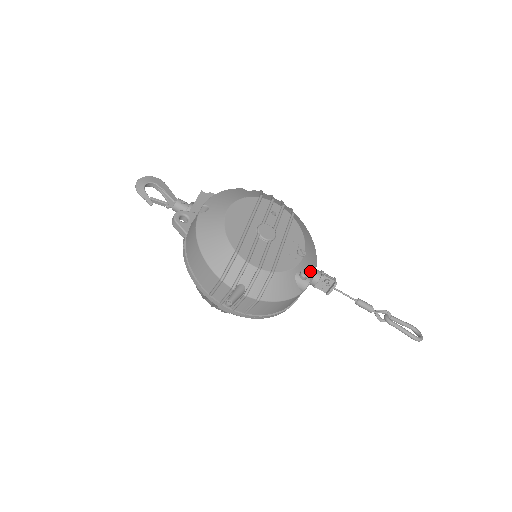
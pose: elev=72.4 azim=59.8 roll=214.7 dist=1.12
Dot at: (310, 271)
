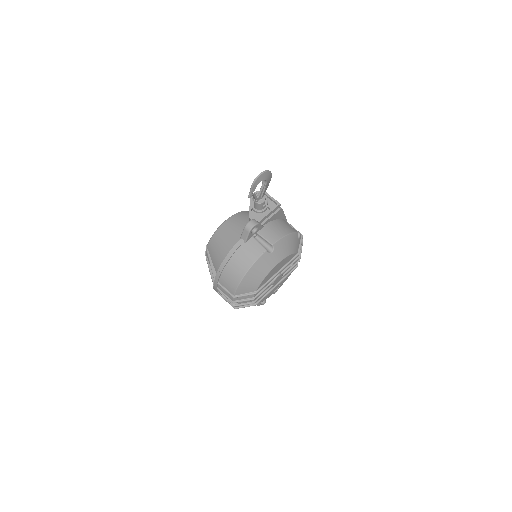
Dot at: occluded
